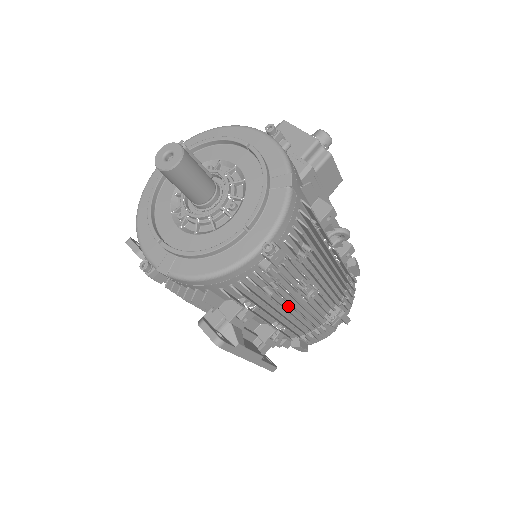
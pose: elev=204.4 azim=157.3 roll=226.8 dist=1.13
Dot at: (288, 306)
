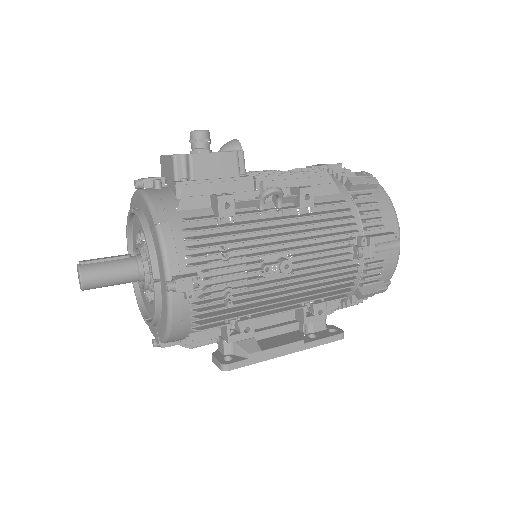
Dot at: occluded
